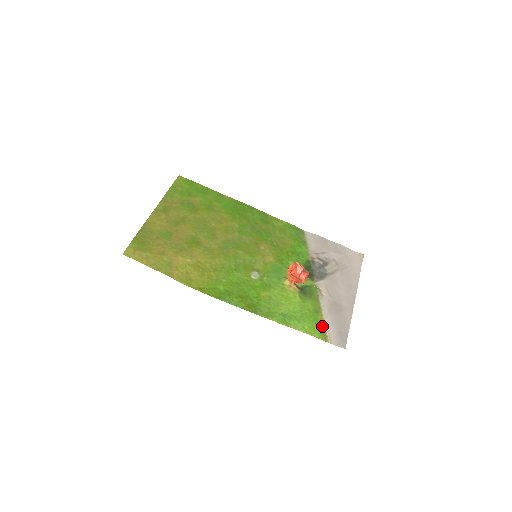
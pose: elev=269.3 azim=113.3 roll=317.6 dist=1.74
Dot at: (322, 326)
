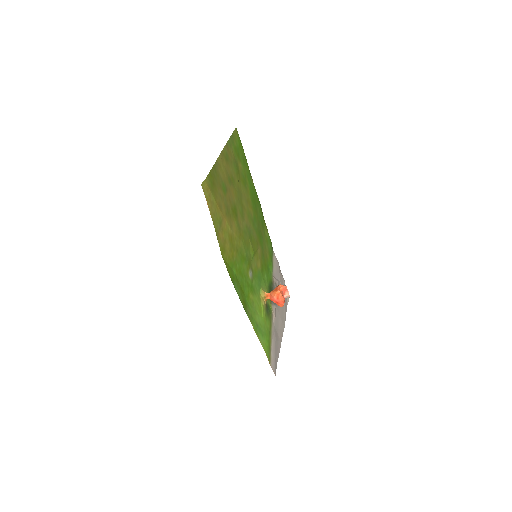
Dot at: (270, 348)
